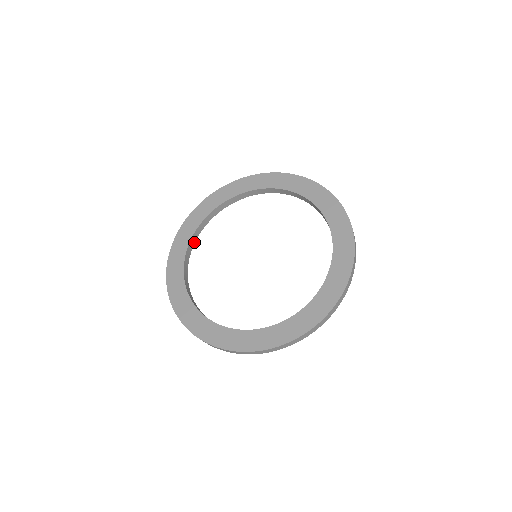
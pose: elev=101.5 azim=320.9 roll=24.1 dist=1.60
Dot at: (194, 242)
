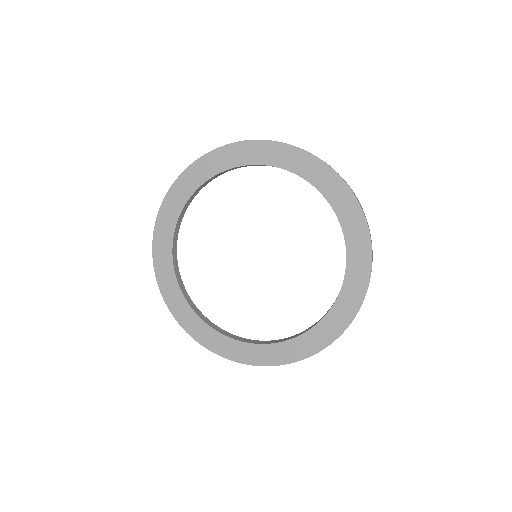
Dot at: (179, 225)
